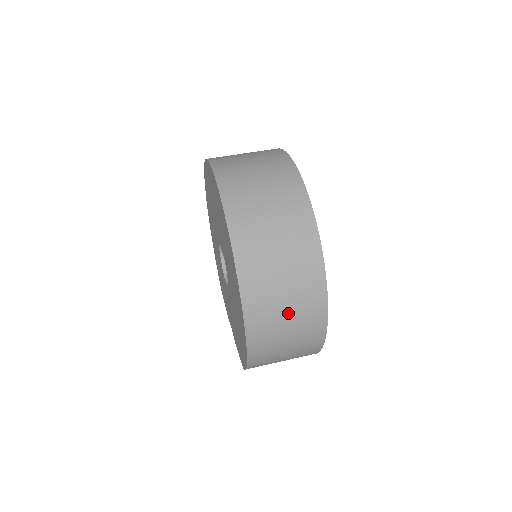
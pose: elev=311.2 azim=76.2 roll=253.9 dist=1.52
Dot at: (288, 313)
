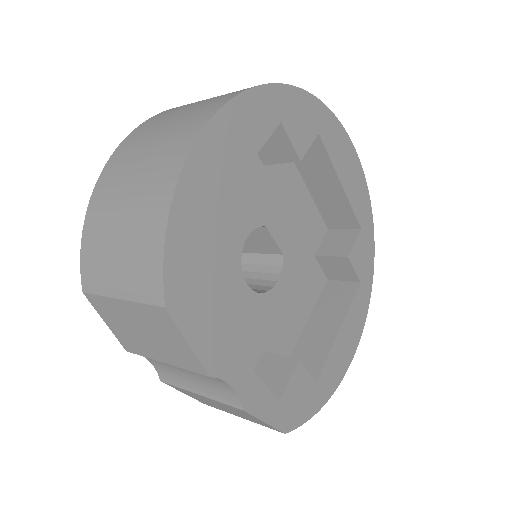
Dot at: (180, 115)
